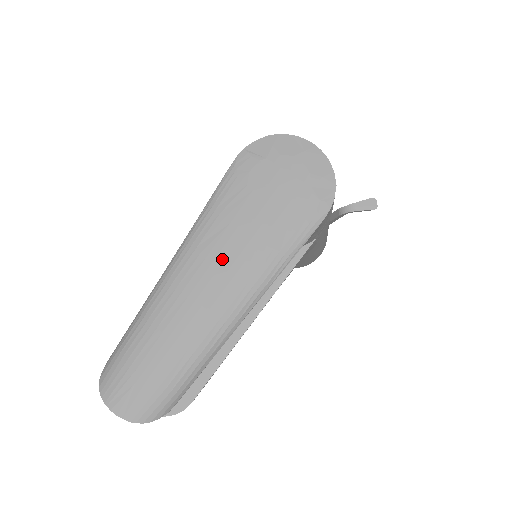
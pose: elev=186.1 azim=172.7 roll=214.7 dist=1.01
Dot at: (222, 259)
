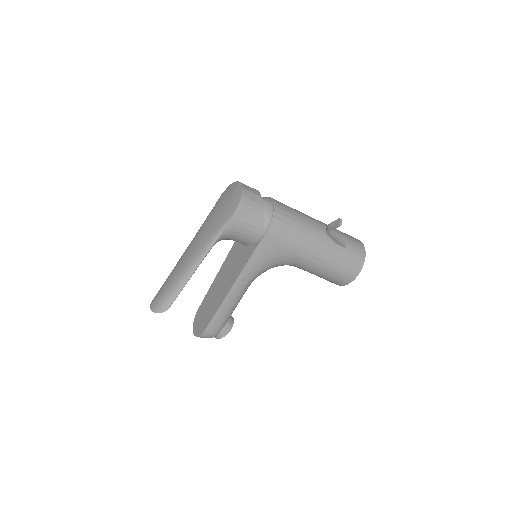
Dot at: (196, 242)
